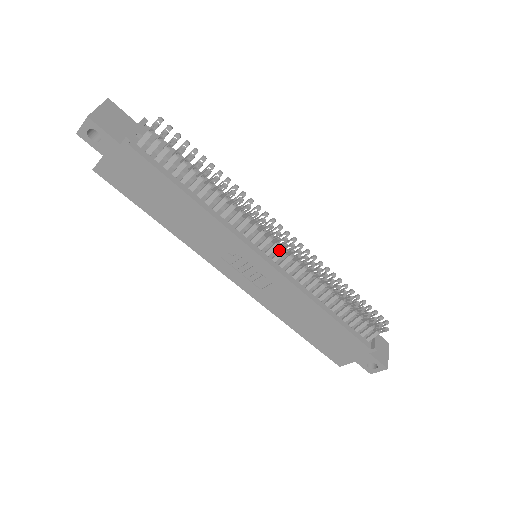
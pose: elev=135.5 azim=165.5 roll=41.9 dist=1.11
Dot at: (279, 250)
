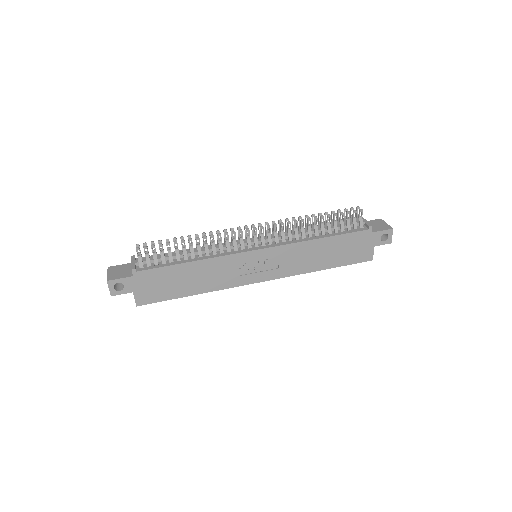
Dot at: occluded
